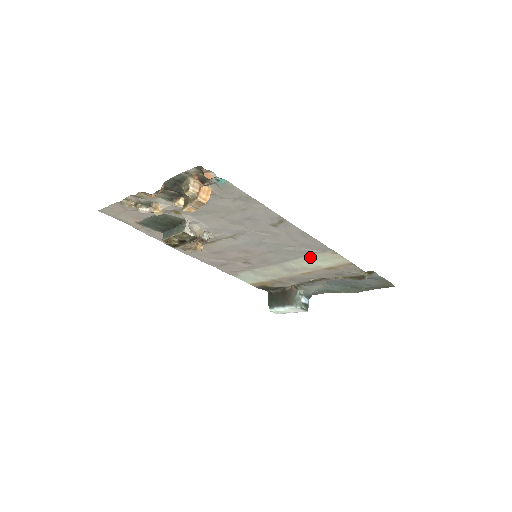
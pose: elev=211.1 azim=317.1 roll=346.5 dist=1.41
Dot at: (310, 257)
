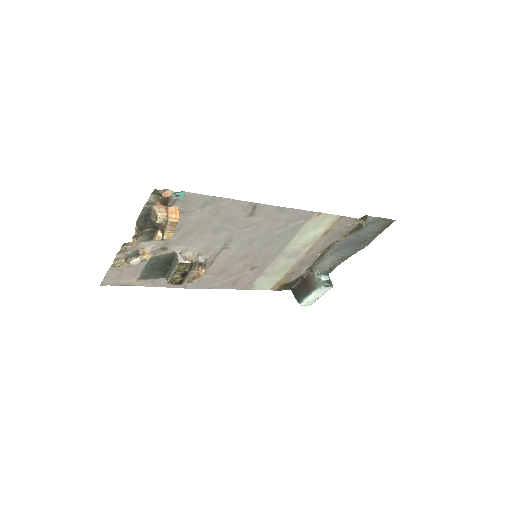
Dot at: (302, 231)
